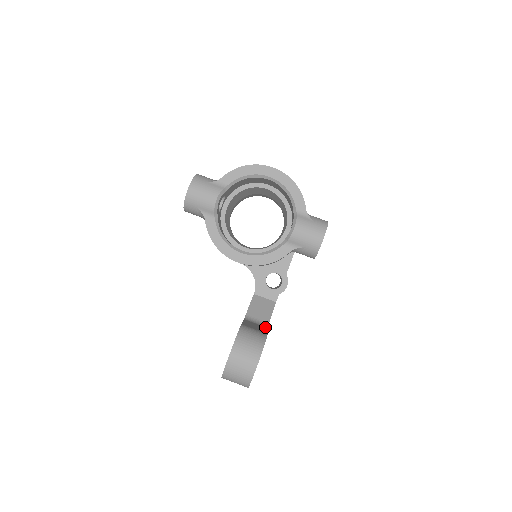
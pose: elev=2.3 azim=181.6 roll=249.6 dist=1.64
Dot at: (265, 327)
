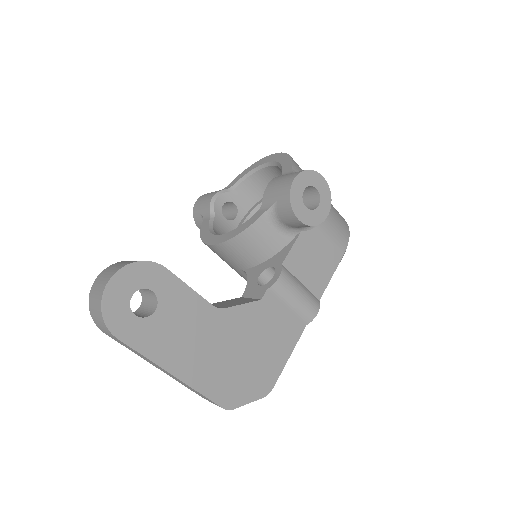
Dot at: (210, 304)
